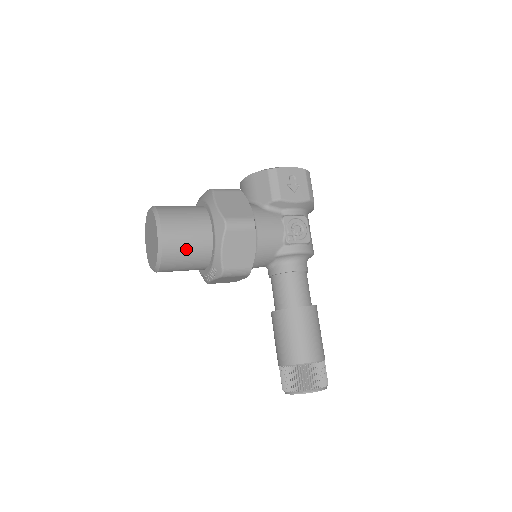
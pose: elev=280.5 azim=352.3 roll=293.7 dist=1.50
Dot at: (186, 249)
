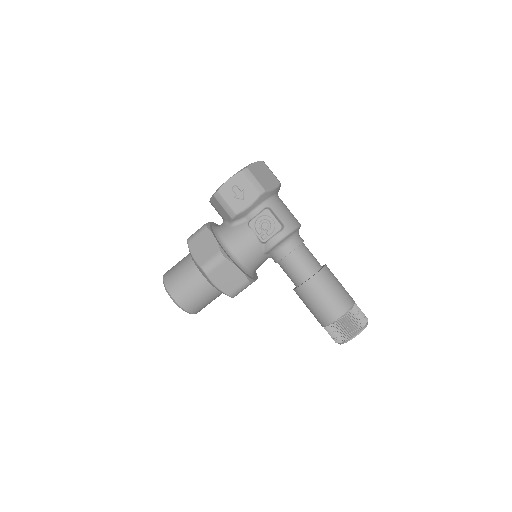
Dot at: (197, 297)
